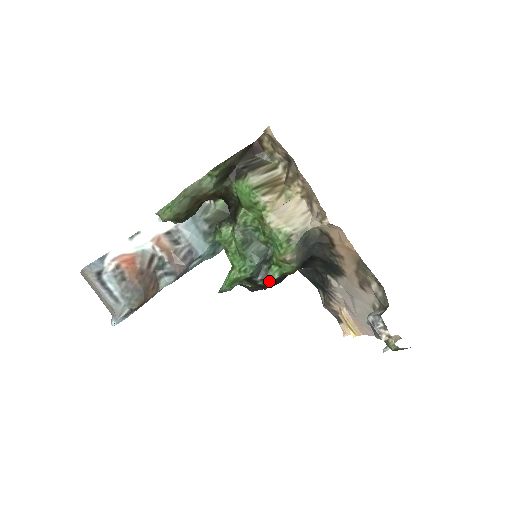
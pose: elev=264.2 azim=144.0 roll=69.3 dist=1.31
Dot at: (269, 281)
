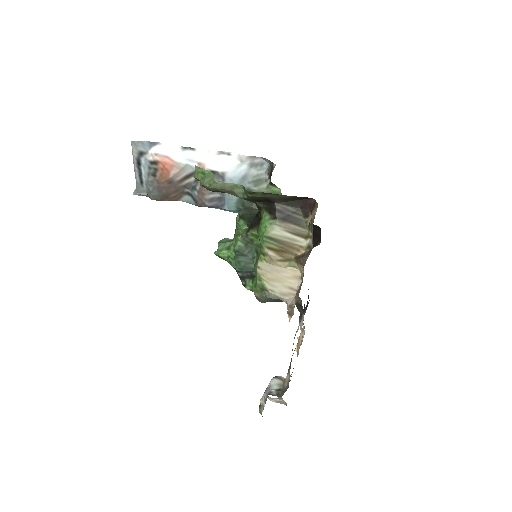
Dot at: (243, 283)
